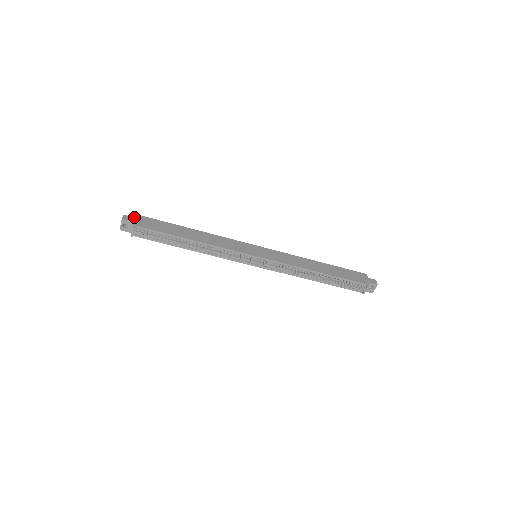
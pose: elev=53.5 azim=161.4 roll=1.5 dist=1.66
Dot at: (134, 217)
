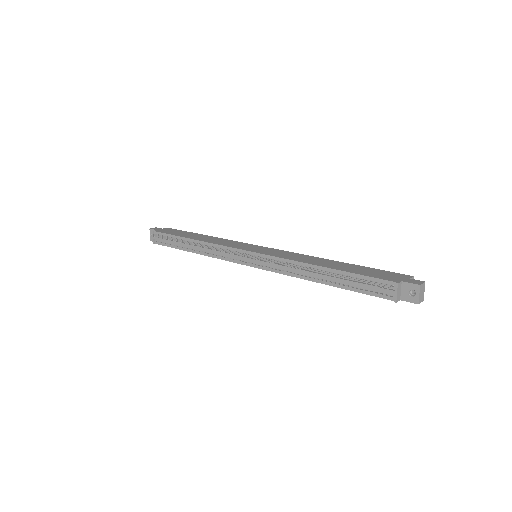
Dot at: (163, 228)
